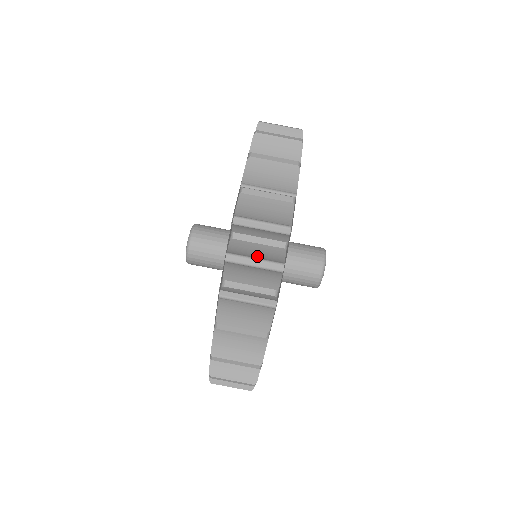
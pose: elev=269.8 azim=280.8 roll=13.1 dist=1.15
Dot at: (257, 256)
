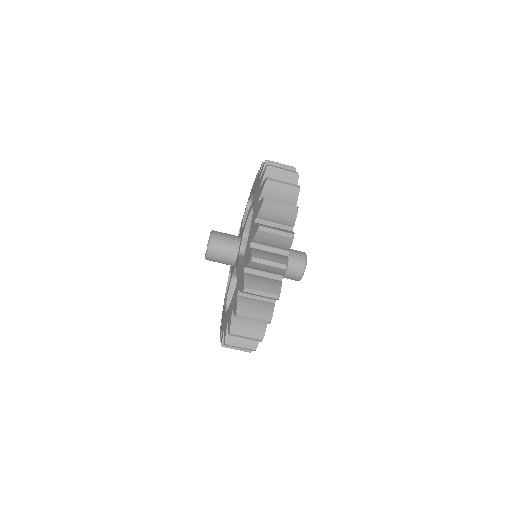
Dot at: (277, 219)
